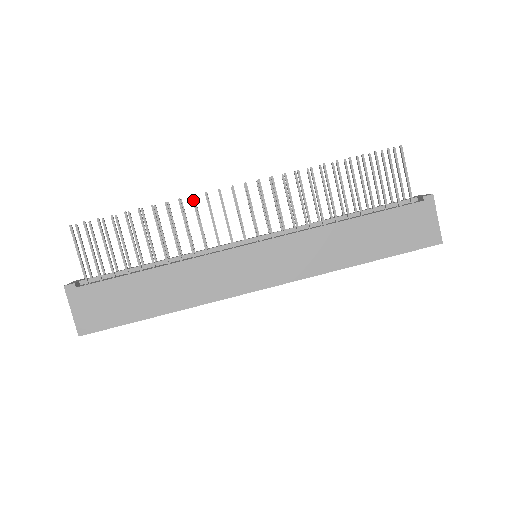
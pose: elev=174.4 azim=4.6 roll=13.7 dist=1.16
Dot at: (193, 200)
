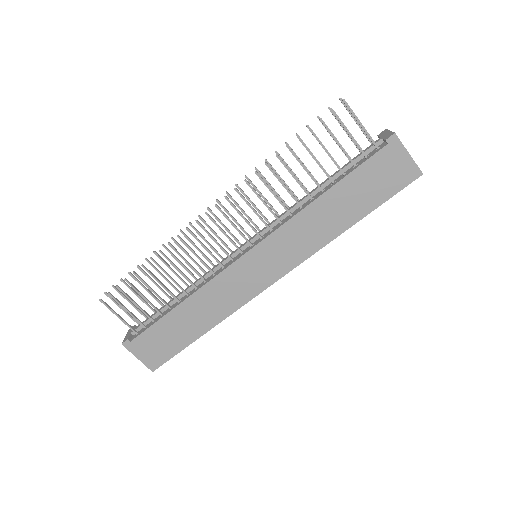
Dot at: (180, 239)
